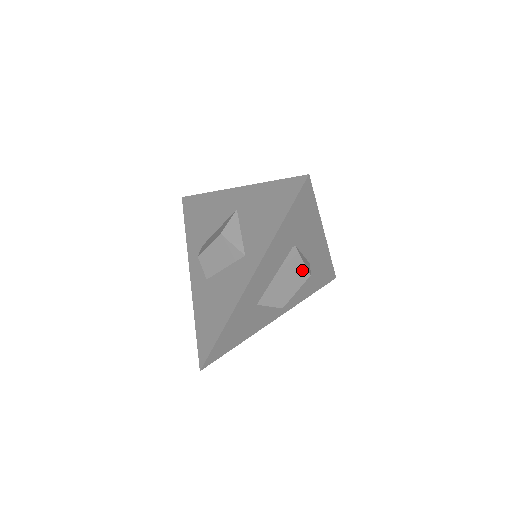
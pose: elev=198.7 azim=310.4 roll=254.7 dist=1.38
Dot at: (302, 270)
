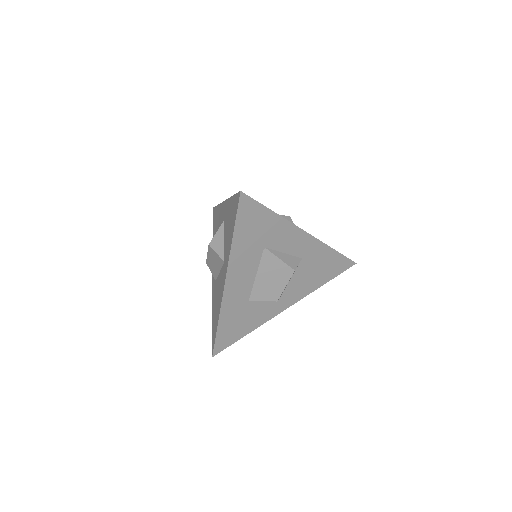
Dot at: (283, 267)
